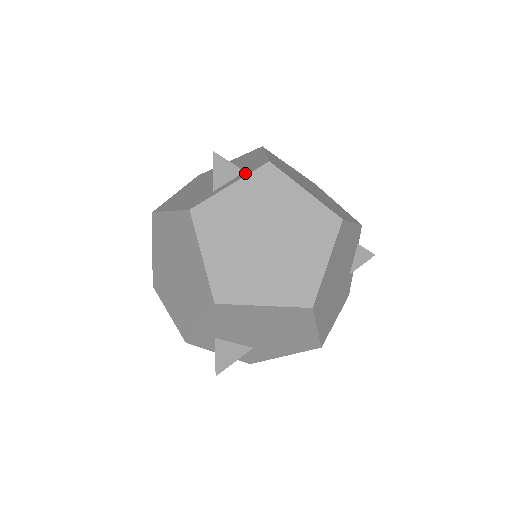
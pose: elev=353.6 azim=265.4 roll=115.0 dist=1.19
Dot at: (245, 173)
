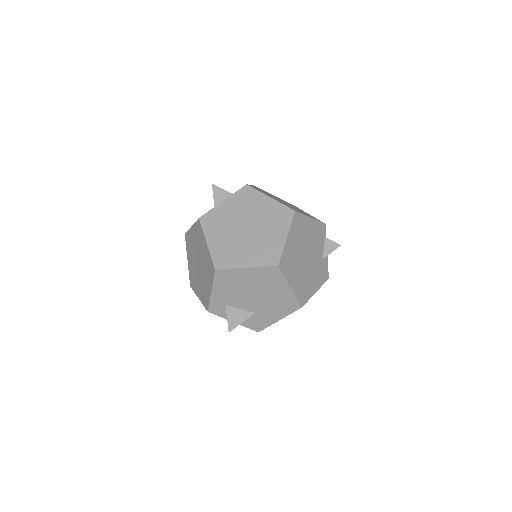
Dot at: occluded
